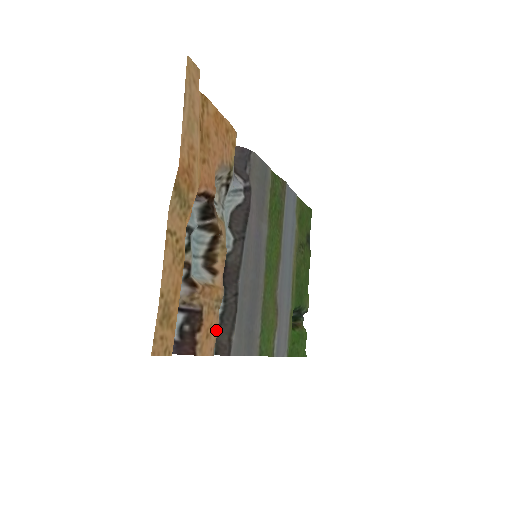
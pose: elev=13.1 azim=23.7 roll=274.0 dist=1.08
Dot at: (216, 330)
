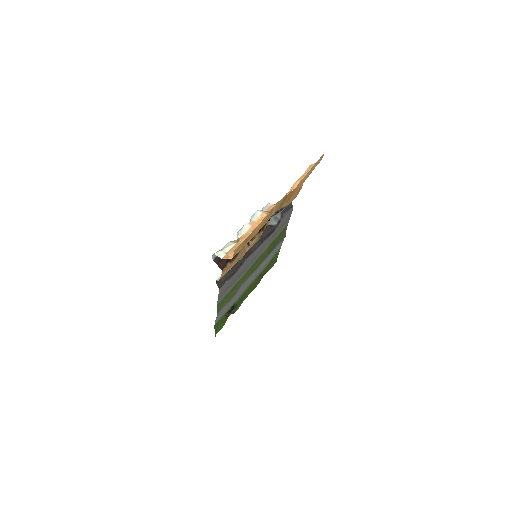
Dot at: occluded
